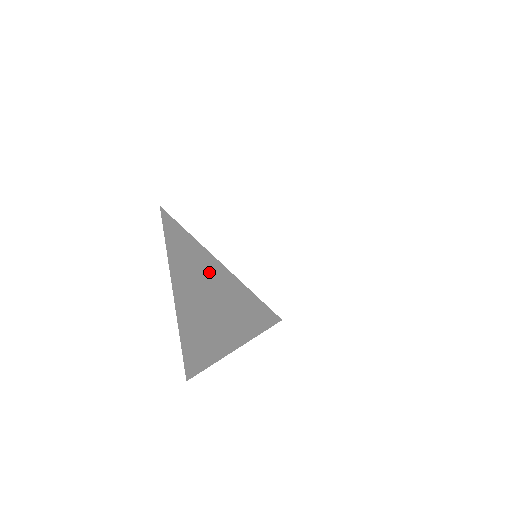
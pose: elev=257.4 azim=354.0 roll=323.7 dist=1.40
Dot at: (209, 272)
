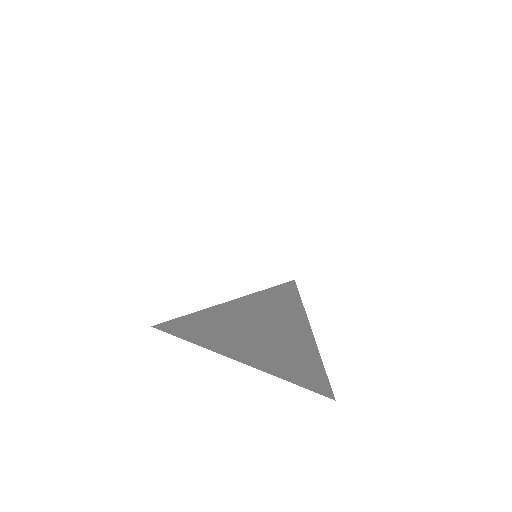
Dot at: (235, 318)
